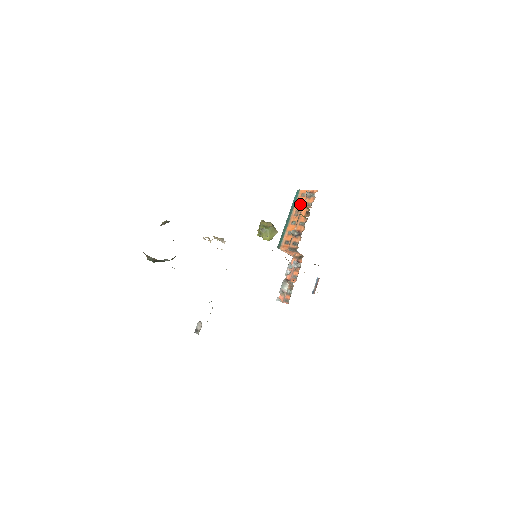
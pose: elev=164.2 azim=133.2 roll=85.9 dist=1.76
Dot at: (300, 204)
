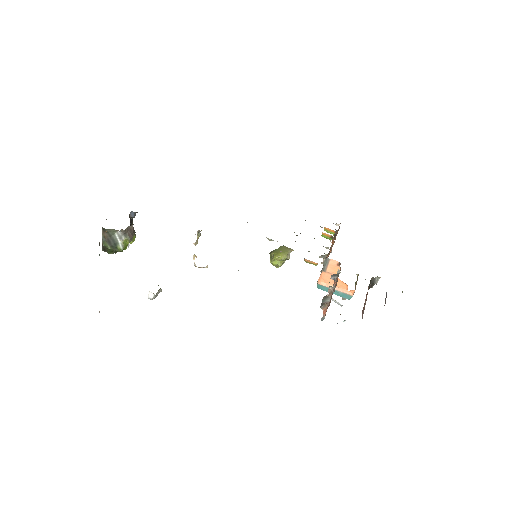
Dot at: (332, 246)
